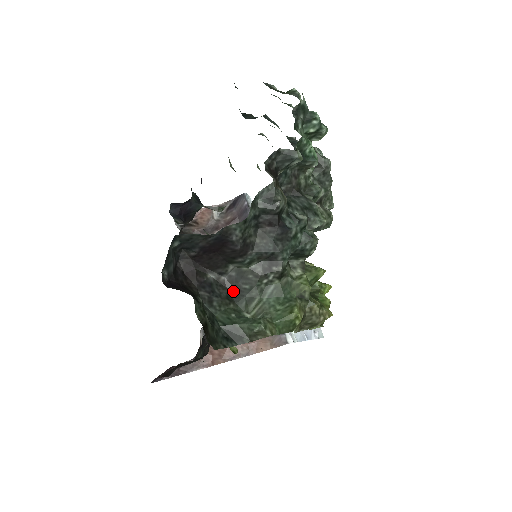
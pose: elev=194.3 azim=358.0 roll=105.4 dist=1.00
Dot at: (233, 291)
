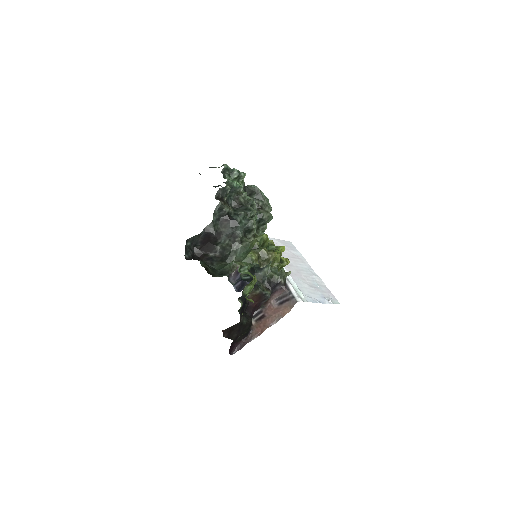
Dot at: (223, 258)
